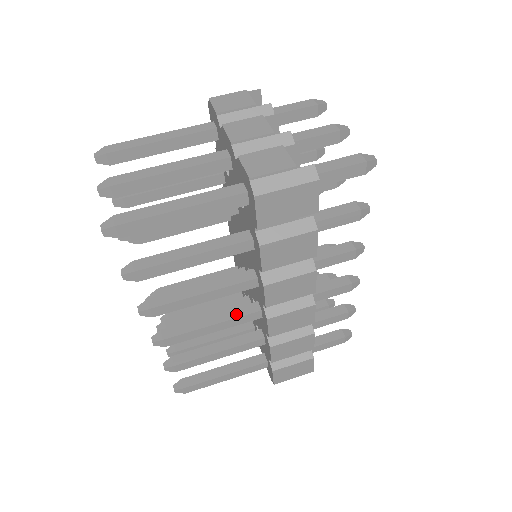
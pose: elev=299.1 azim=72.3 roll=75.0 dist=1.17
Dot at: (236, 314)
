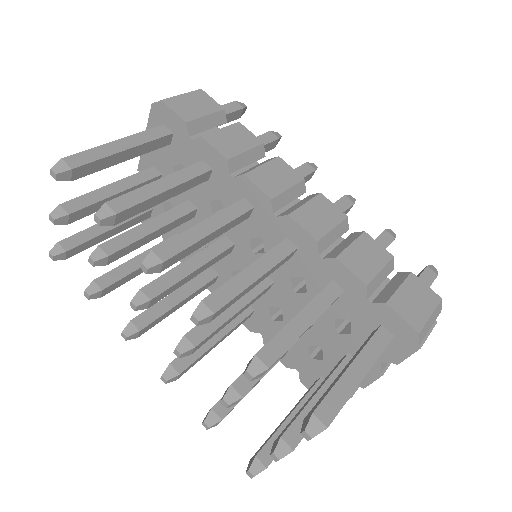
Dot at: (266, 254)
